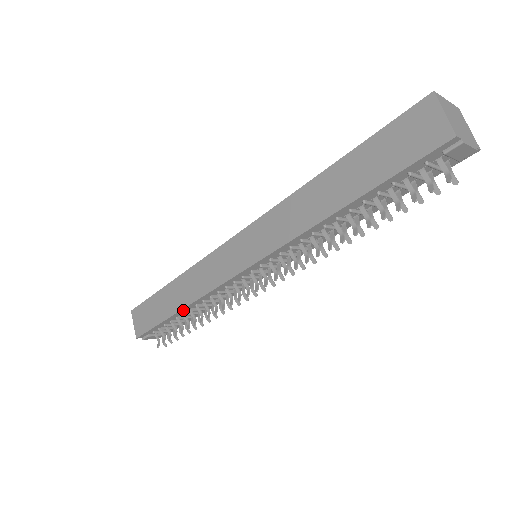
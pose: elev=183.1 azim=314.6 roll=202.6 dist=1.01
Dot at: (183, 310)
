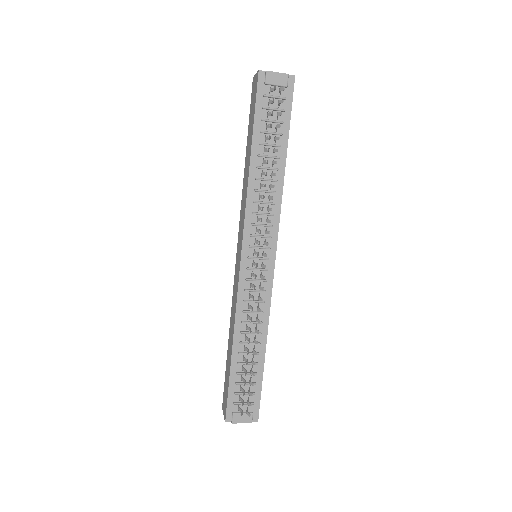
Dot at: (235, 345)
